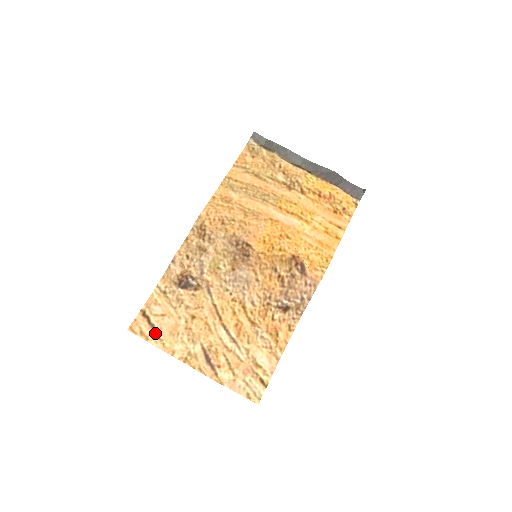
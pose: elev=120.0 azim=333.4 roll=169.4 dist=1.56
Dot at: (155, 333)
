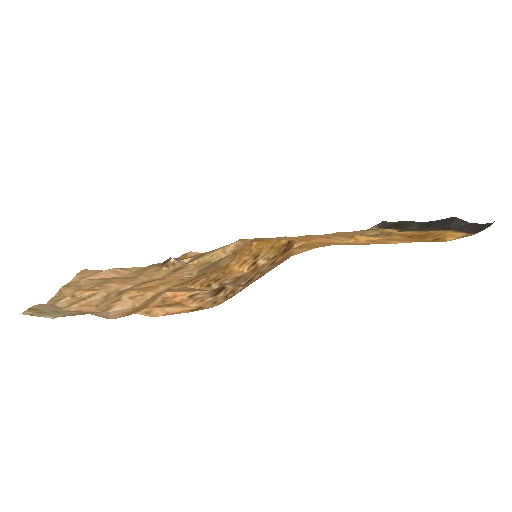
Dot at: (90, 275)
